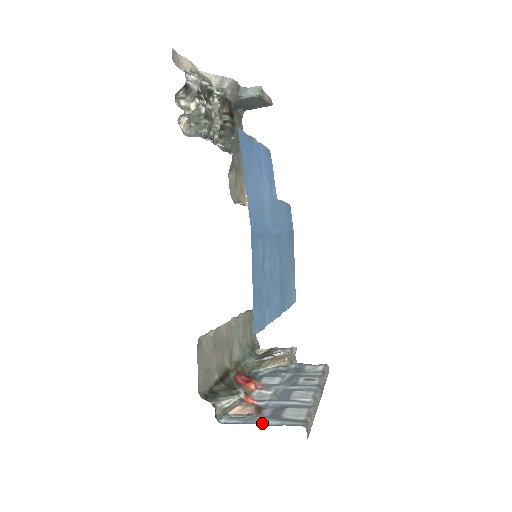
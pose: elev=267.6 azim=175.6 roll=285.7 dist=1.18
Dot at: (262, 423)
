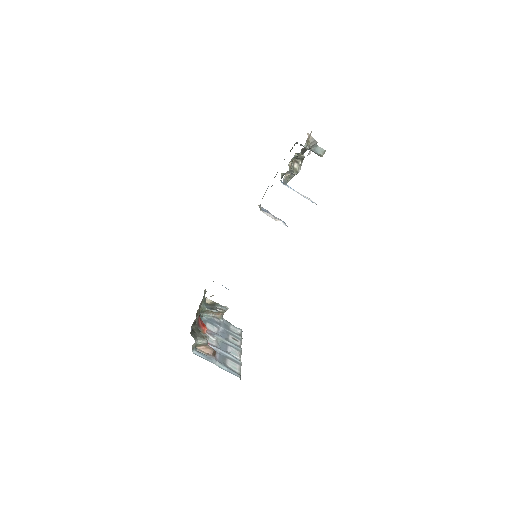
Dot at: (217, 365)
